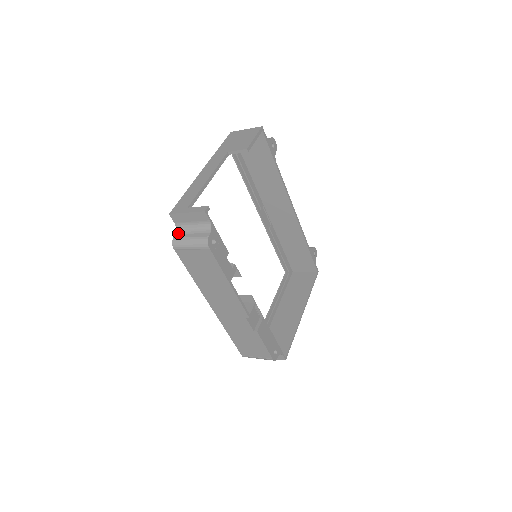
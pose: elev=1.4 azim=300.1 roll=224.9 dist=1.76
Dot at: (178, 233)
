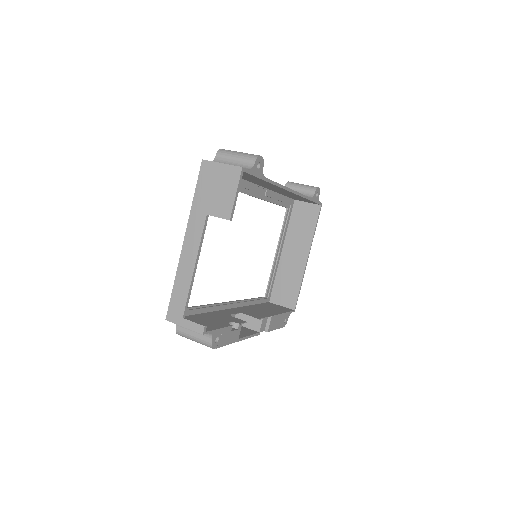
Dot at: occluded
